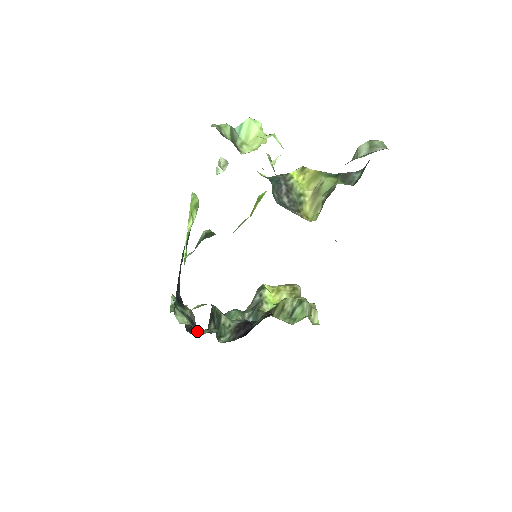
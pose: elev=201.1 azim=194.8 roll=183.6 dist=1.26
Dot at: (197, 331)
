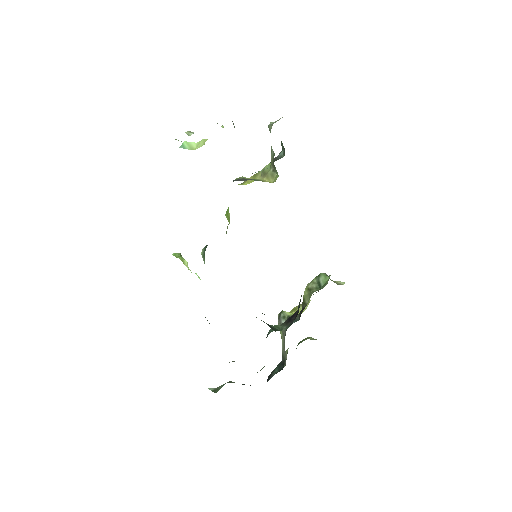
Dot at: occluded
